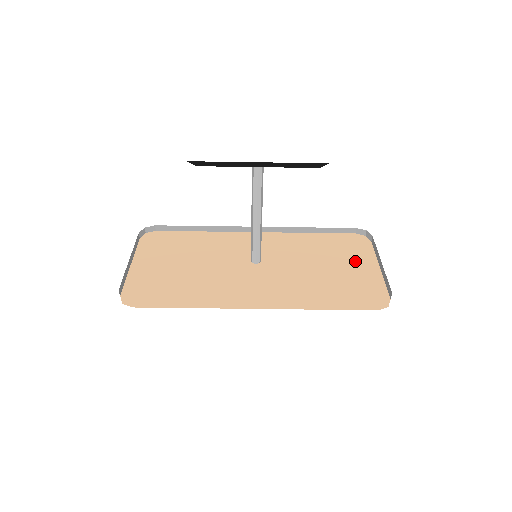
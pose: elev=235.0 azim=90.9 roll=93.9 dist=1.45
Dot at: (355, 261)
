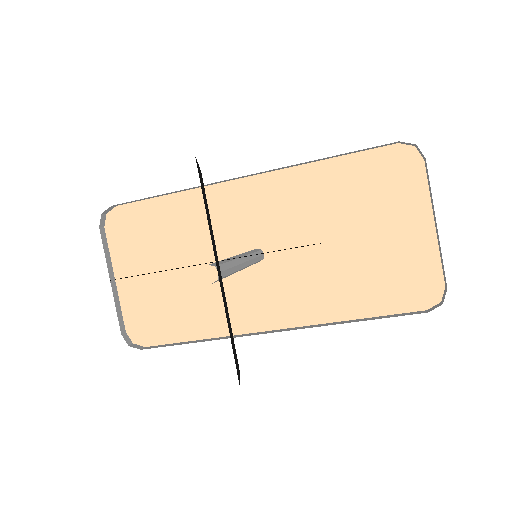
Dot at: (397, 215)
